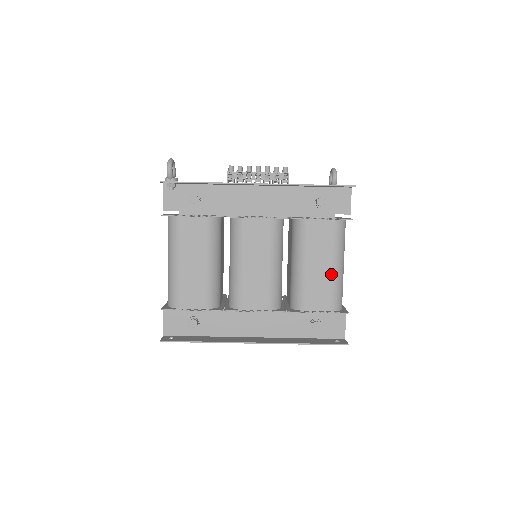
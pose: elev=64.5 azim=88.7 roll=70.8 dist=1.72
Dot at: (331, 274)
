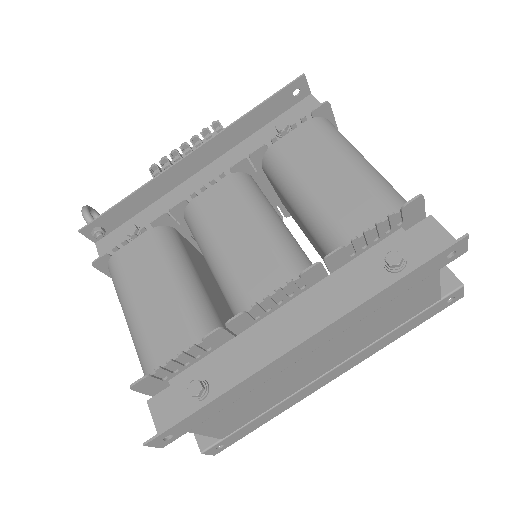
Dot at: (352, 173)
